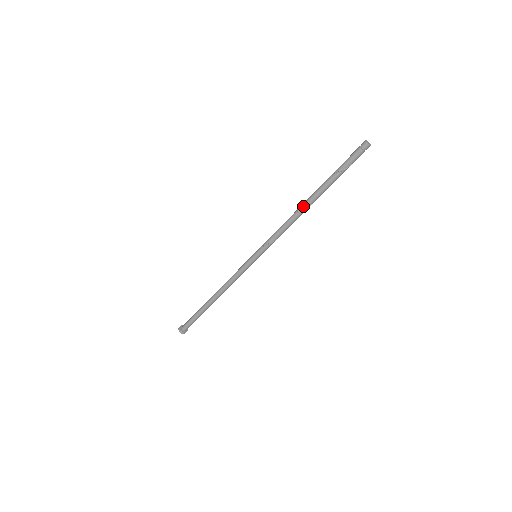
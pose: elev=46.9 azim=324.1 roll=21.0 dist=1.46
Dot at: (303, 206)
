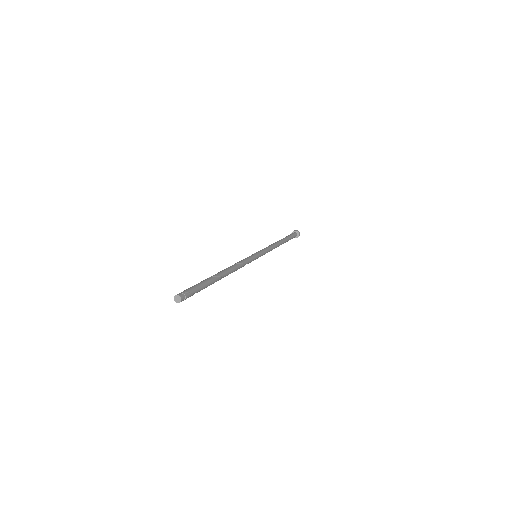
Dot at: occluded
